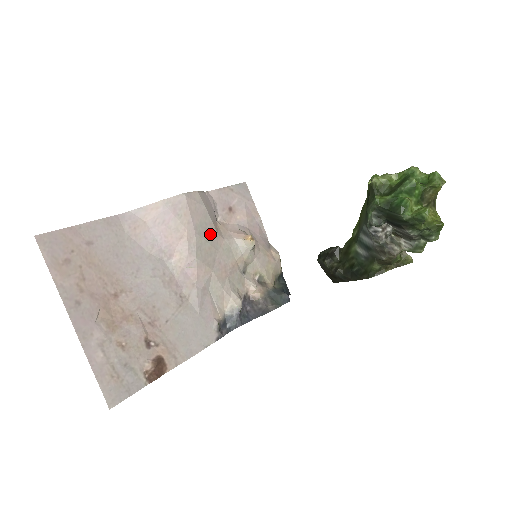
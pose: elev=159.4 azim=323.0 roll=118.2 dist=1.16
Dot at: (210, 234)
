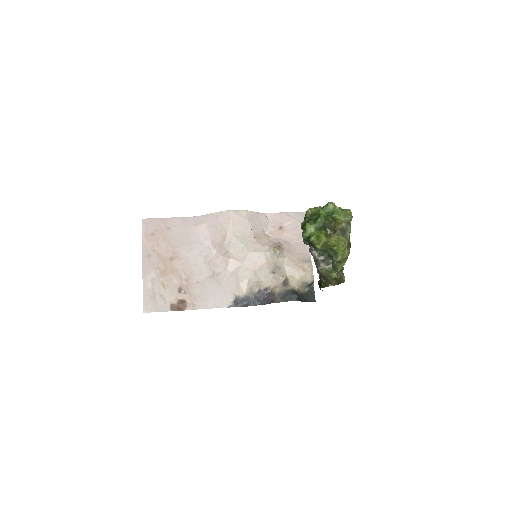
Dot at: (247, 239)
